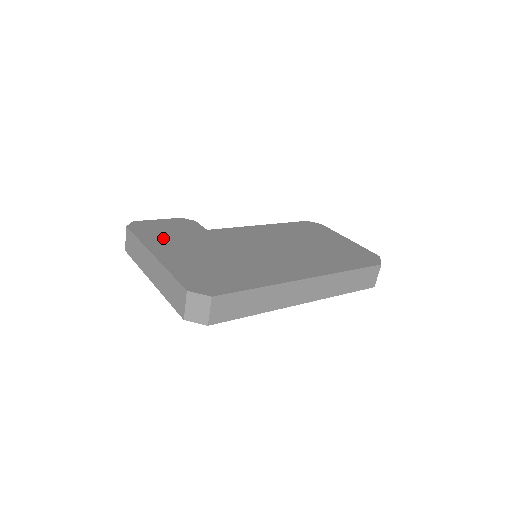
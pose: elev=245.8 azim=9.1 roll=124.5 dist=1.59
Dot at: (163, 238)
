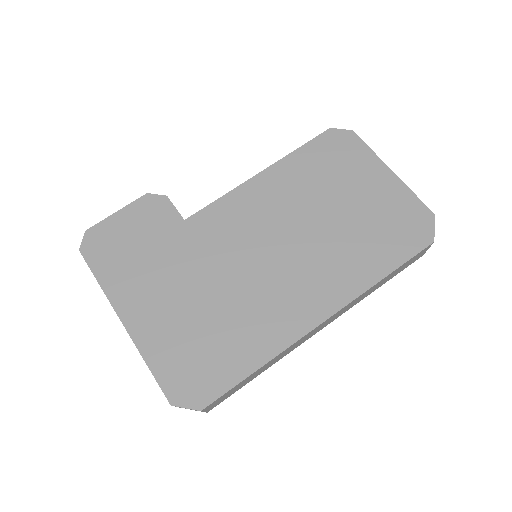
Dot at: (129, 270)
